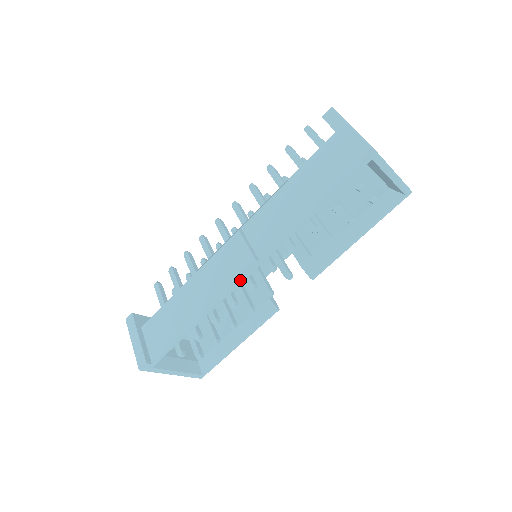
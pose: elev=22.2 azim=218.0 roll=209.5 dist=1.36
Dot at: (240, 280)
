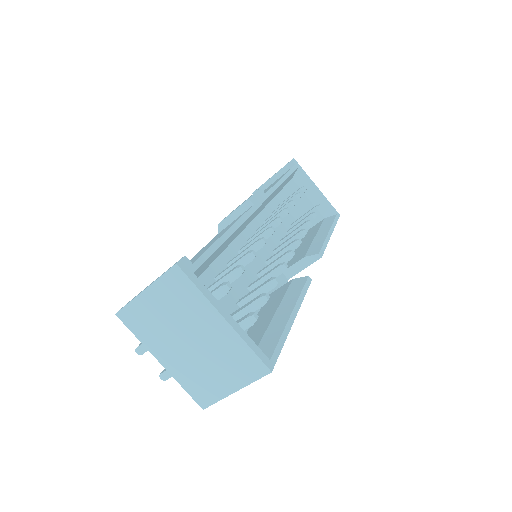
Dot at: (256, 202)
